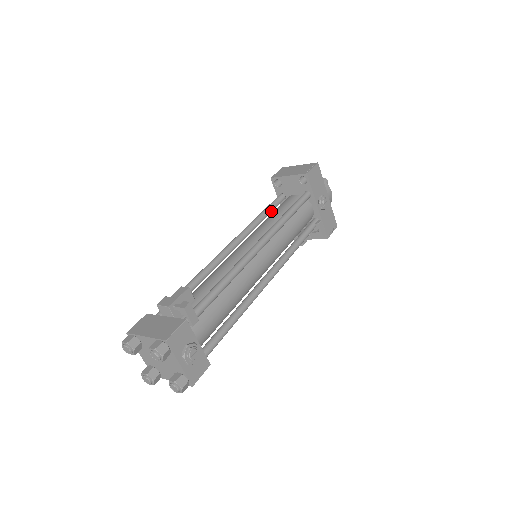
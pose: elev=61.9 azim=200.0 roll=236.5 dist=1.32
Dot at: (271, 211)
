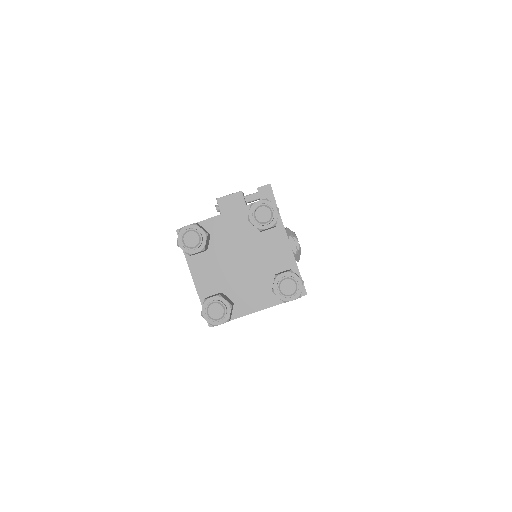
Dot at: occluded
